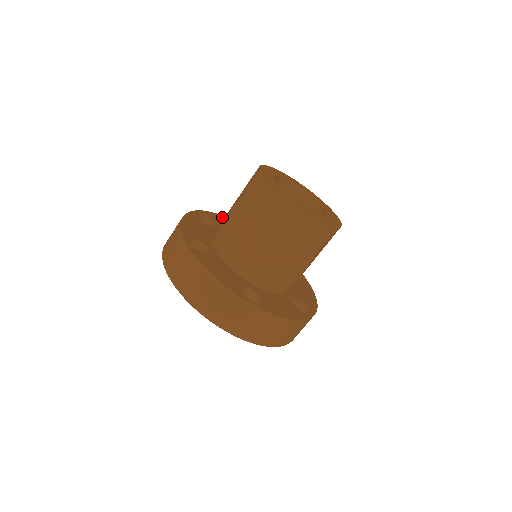
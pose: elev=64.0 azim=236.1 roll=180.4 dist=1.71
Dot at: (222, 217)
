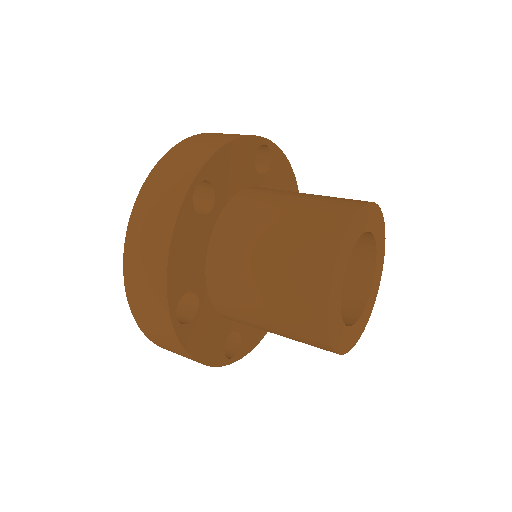
Dot at: (287, 167)
